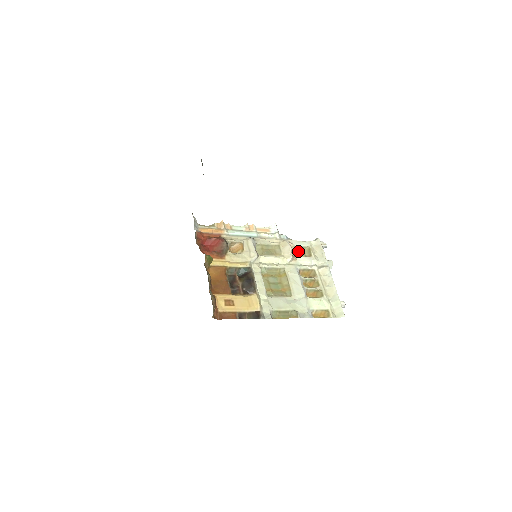
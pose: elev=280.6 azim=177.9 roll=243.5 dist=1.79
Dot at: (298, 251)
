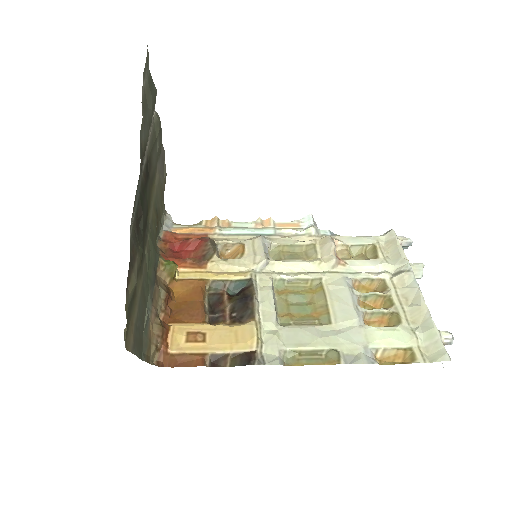
Dot at: (353, 253)
